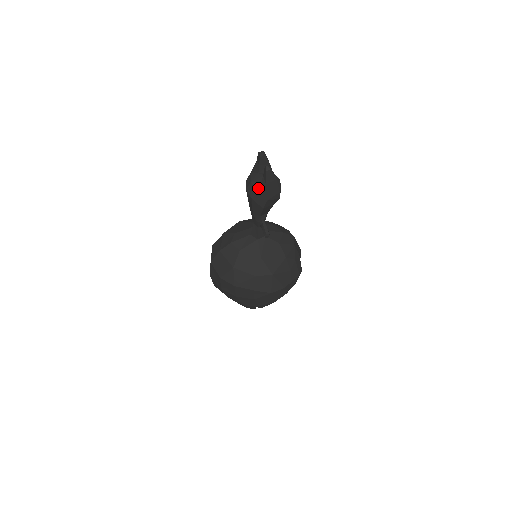
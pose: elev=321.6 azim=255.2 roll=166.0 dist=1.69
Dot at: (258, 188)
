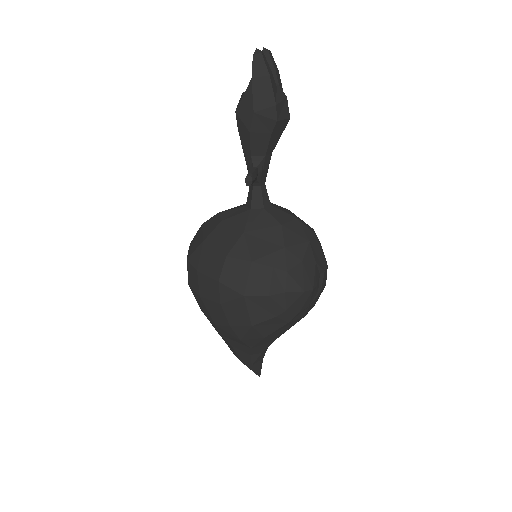
Dot at: (246, 94)
